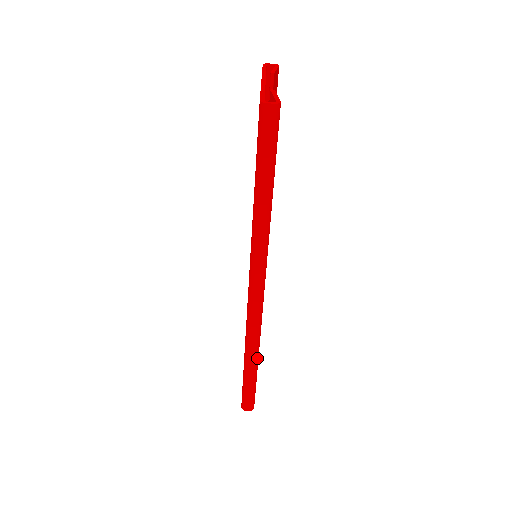
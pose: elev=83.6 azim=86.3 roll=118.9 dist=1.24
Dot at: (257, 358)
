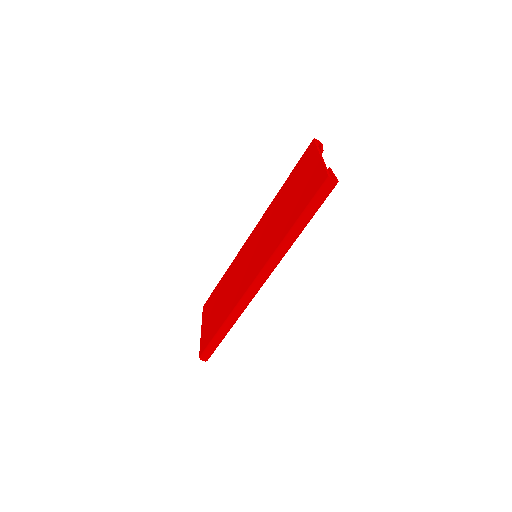
Dot at: occluded
